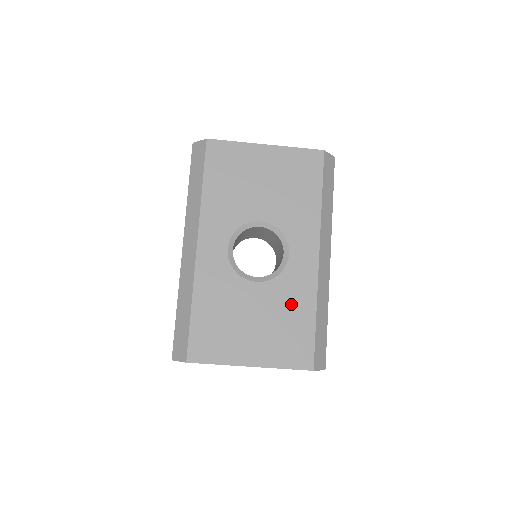
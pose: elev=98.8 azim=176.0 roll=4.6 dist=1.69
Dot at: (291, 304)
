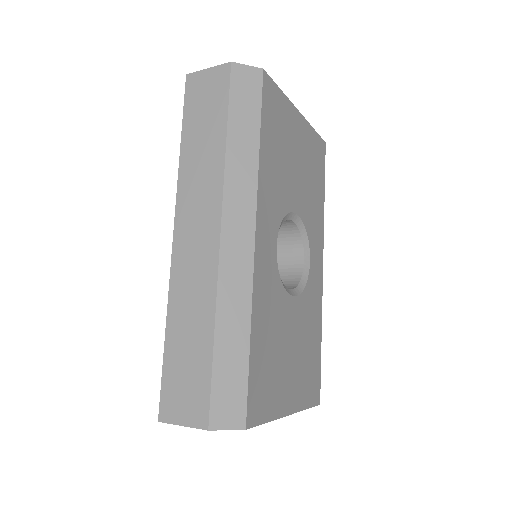
Dot at: (311, 325)
